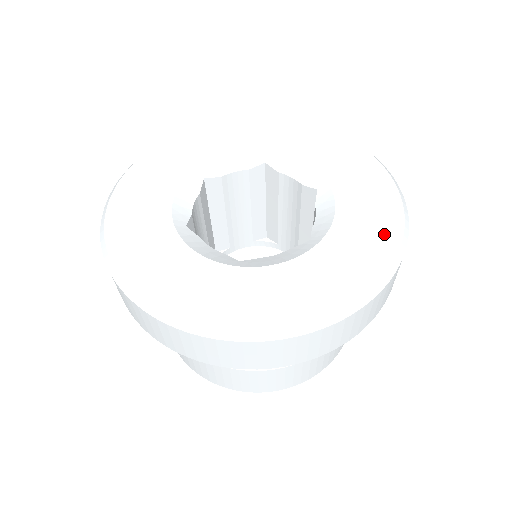
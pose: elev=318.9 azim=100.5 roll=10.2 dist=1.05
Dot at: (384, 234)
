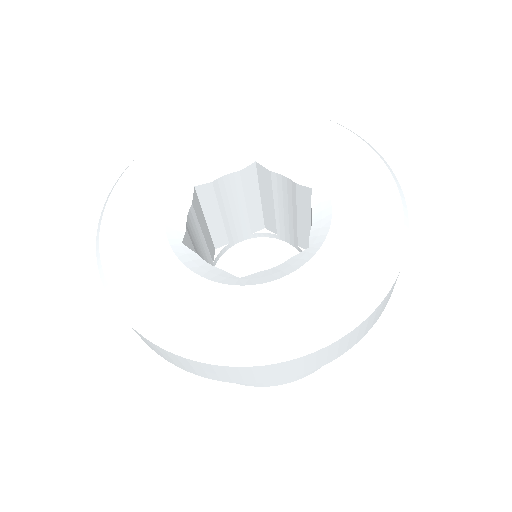
Dot at: (384, 235)
